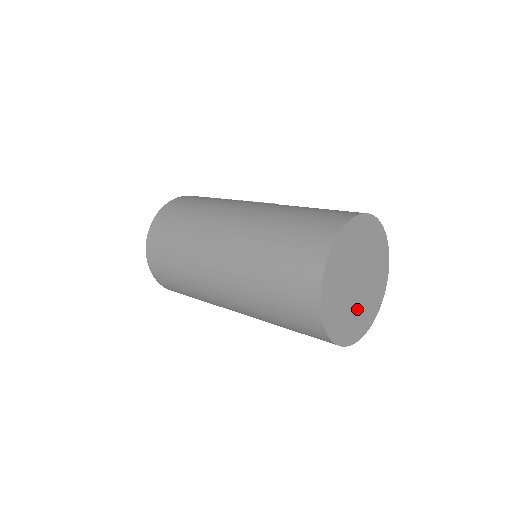
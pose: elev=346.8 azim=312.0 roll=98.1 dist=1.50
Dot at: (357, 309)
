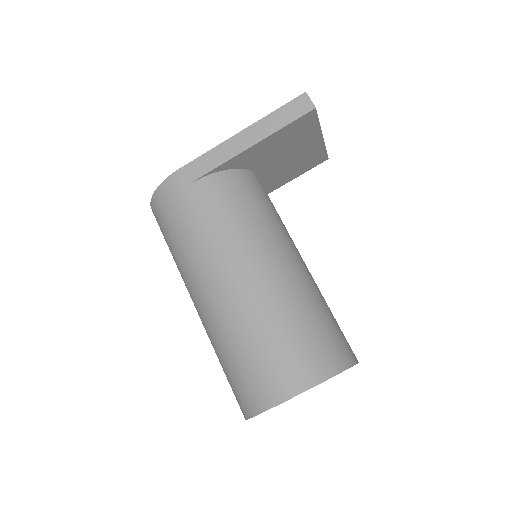
Dot at: occluded
